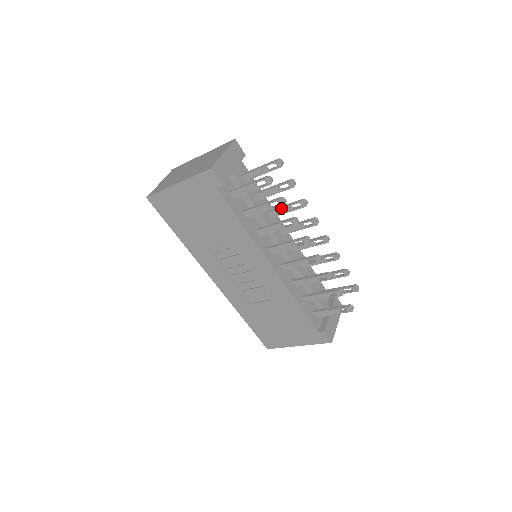
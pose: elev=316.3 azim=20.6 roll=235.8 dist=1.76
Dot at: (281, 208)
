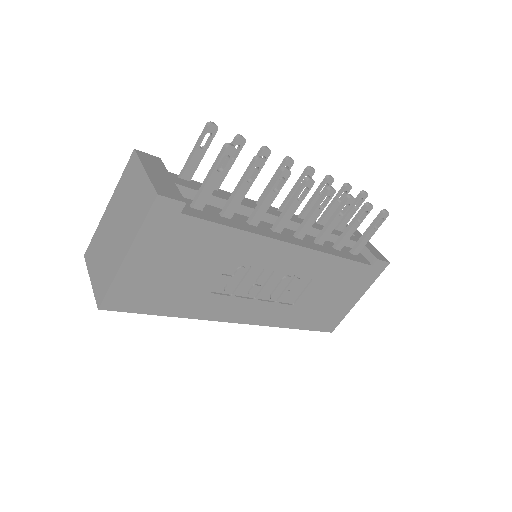
Dot at: occluded
